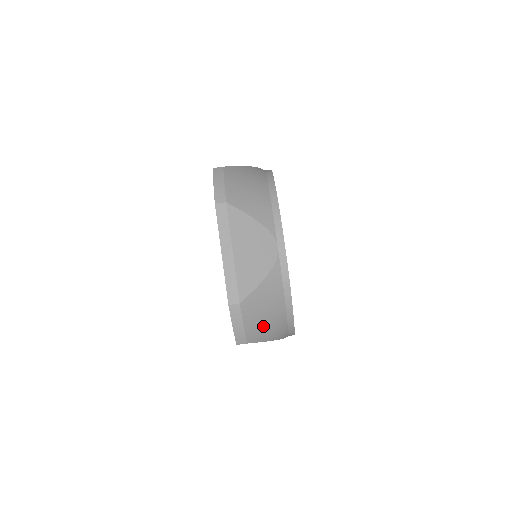
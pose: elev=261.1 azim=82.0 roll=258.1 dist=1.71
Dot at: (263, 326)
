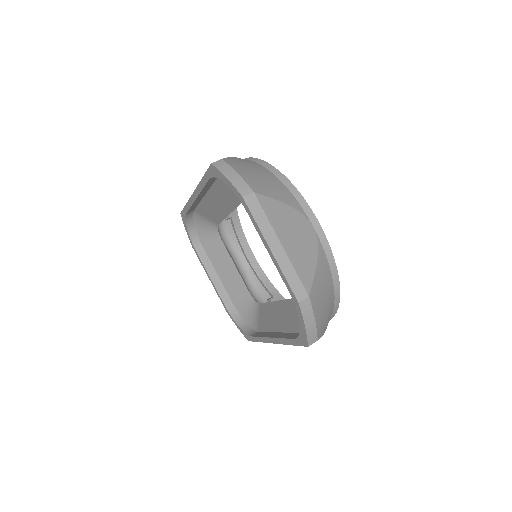
Dot at: (324, 316)
